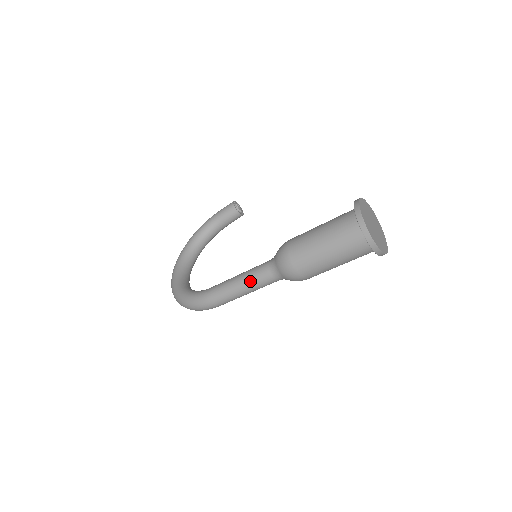
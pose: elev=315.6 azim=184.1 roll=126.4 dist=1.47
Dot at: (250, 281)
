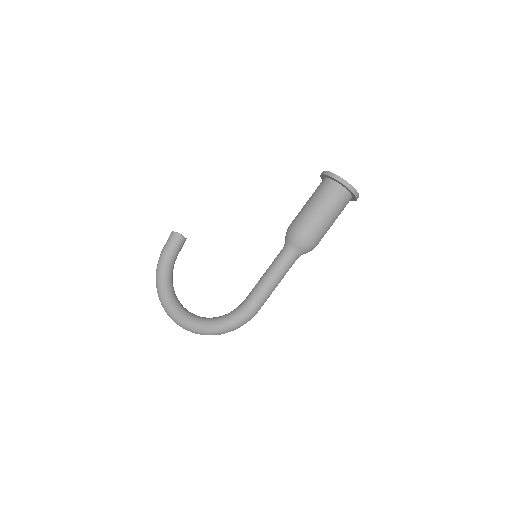
Dot at: (282, 273)
